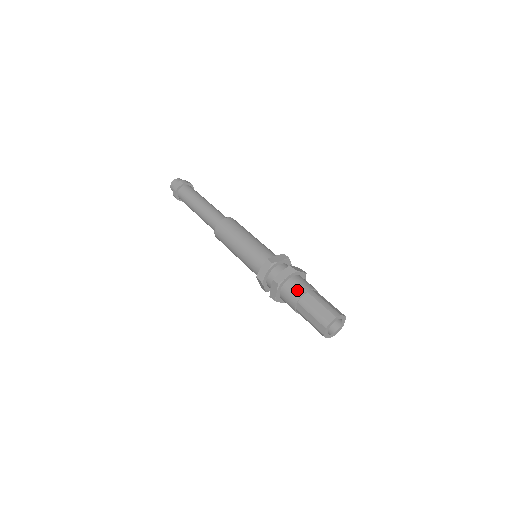
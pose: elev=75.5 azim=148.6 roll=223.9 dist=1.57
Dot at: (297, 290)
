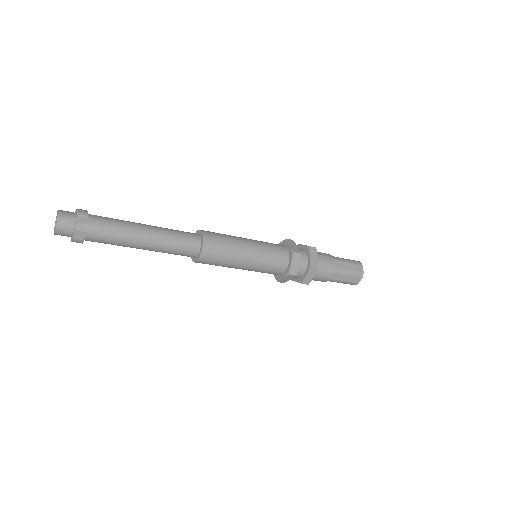
Dot at: (325, 278)
